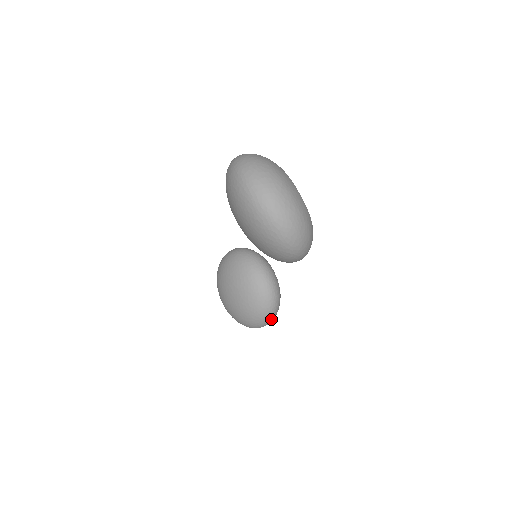
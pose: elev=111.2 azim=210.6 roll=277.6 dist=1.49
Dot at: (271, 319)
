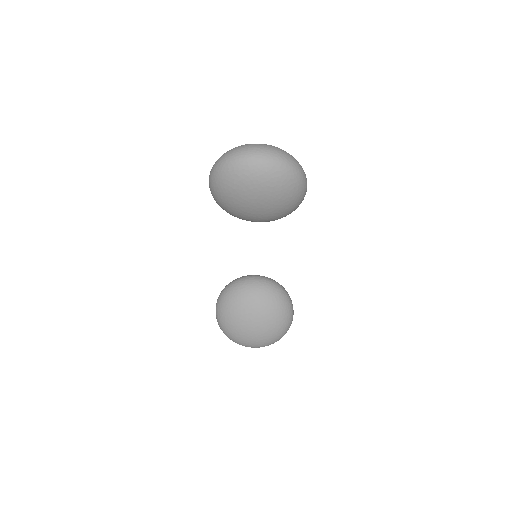
Dot at: occluded
